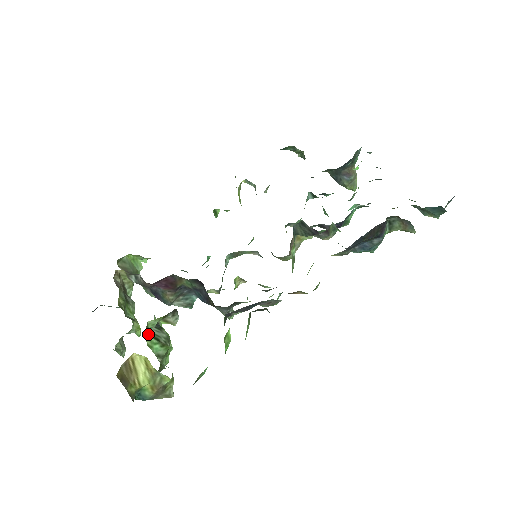
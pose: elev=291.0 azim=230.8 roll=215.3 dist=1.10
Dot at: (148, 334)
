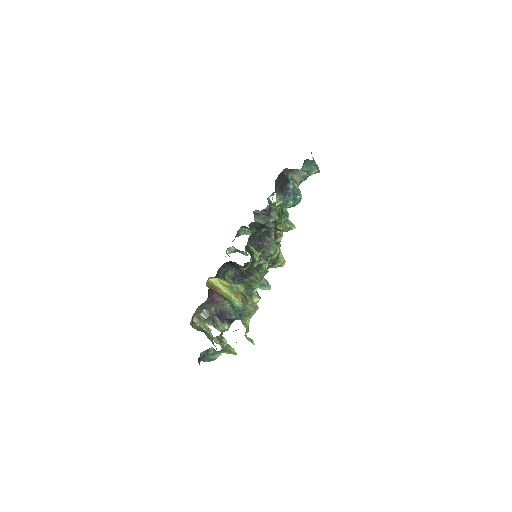
Dot at: occluded
